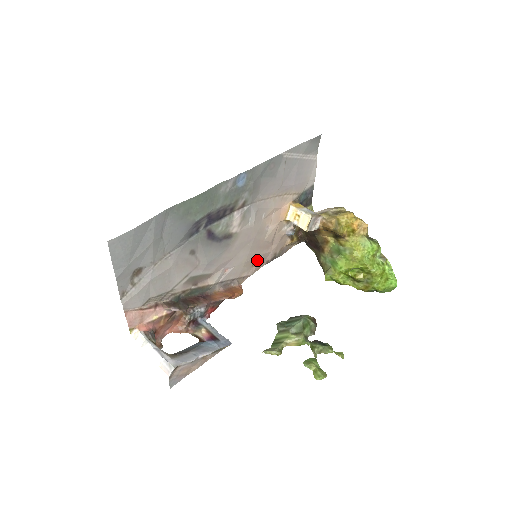
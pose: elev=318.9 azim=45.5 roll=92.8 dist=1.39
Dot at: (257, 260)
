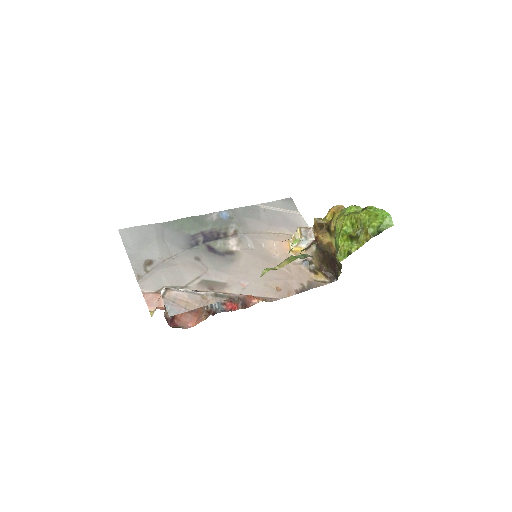
Dot at: (280, 285)
